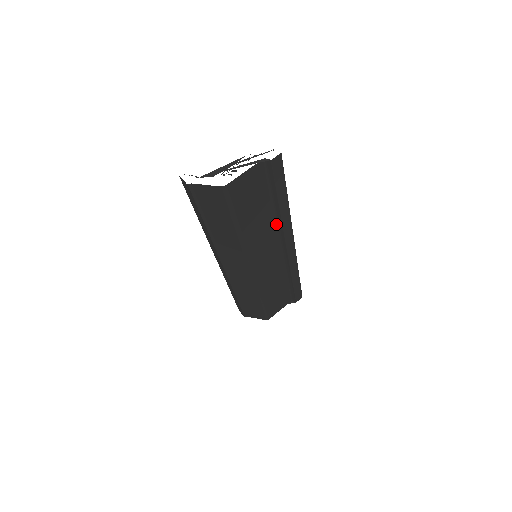
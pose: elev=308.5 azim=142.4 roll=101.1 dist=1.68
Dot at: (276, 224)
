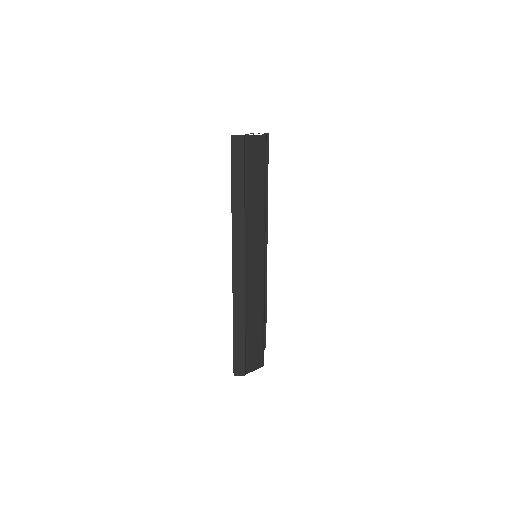
Dot at: occluded
